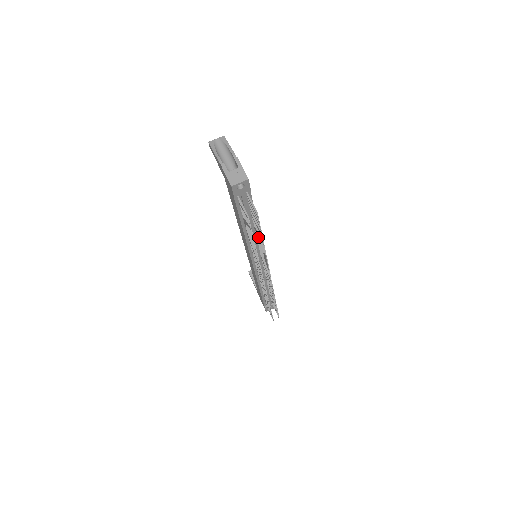
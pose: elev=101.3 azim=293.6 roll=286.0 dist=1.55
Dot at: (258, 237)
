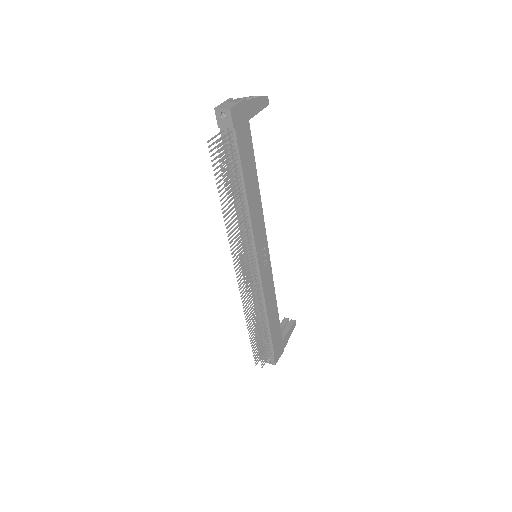
Dot at: (239, 205)
